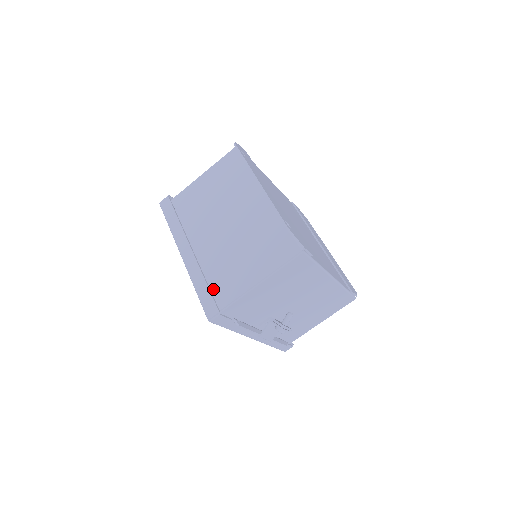
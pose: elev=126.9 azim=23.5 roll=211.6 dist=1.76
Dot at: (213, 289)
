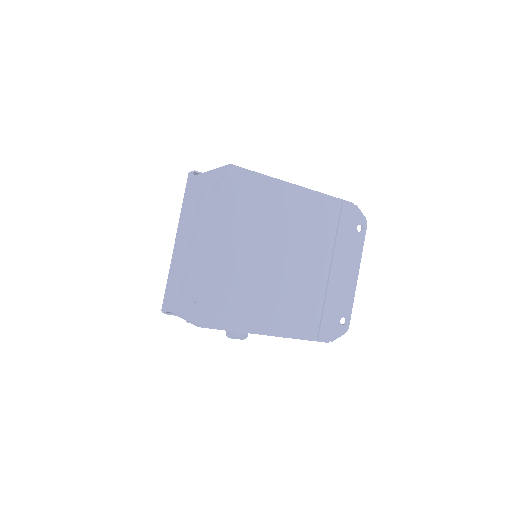
Dot at: (173, 289)
